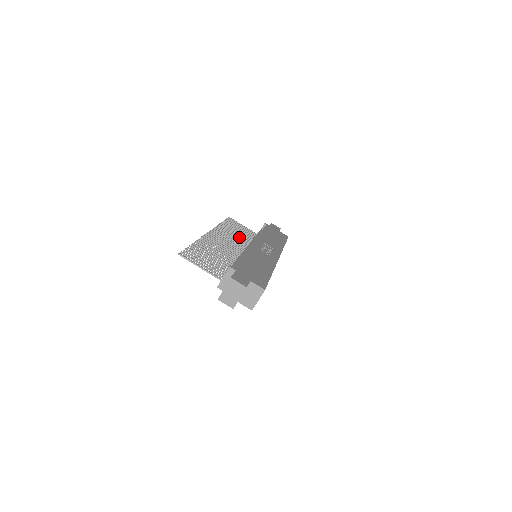
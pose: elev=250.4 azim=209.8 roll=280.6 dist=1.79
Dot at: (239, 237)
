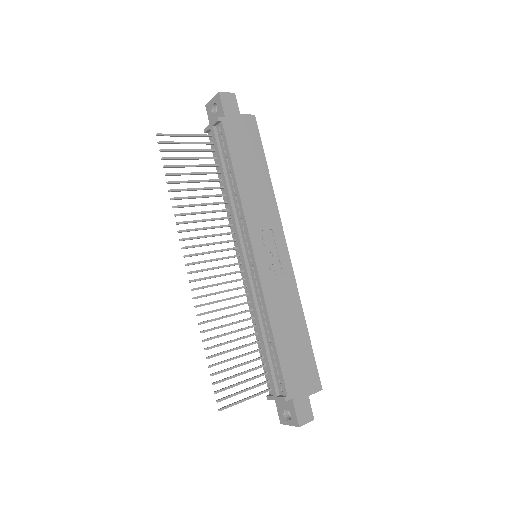
Dot at: occluded
